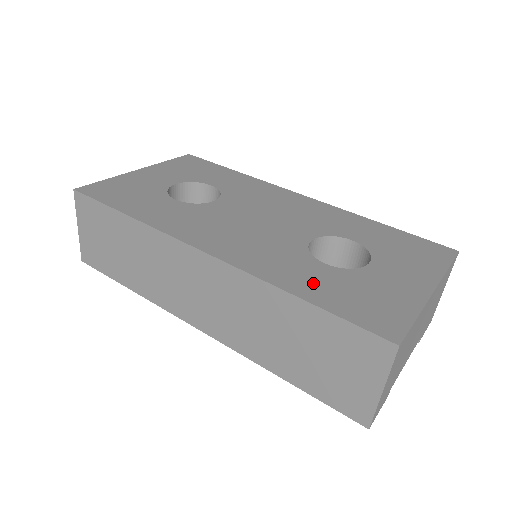
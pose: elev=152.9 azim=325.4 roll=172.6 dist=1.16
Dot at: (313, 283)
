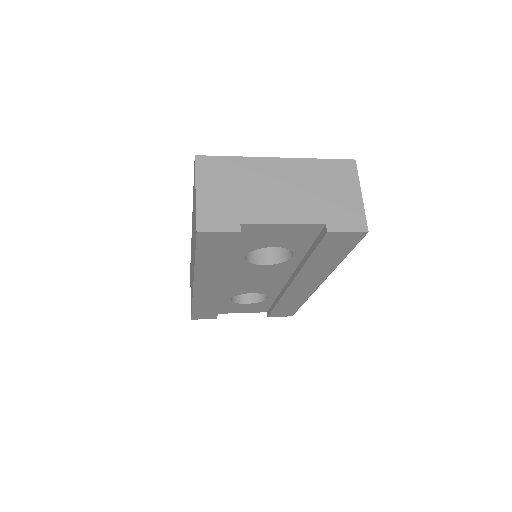
Dot at: occluded
